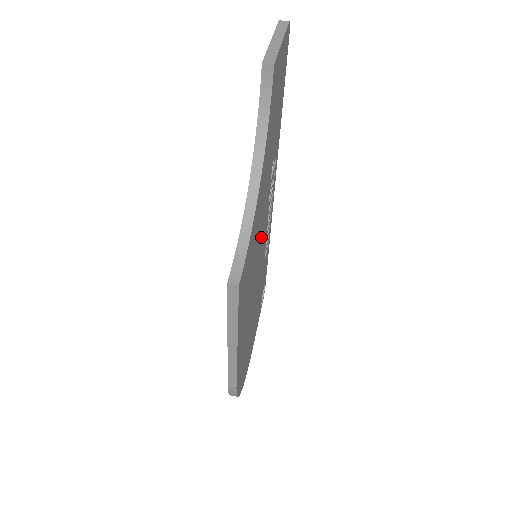
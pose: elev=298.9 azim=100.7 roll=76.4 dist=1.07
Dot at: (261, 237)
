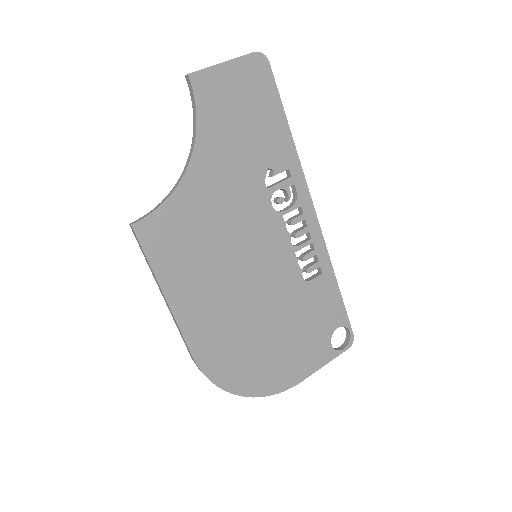
Dot at: (249, 233)
